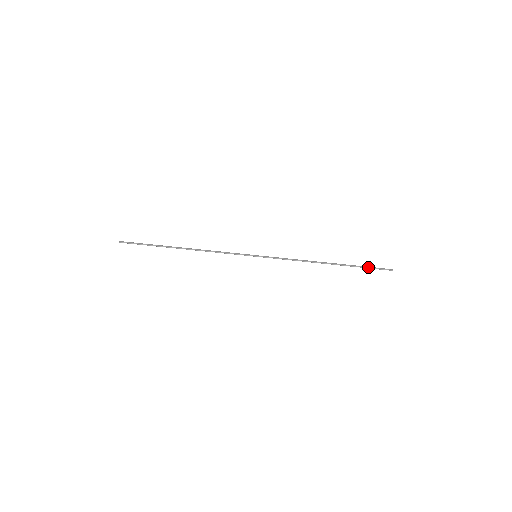
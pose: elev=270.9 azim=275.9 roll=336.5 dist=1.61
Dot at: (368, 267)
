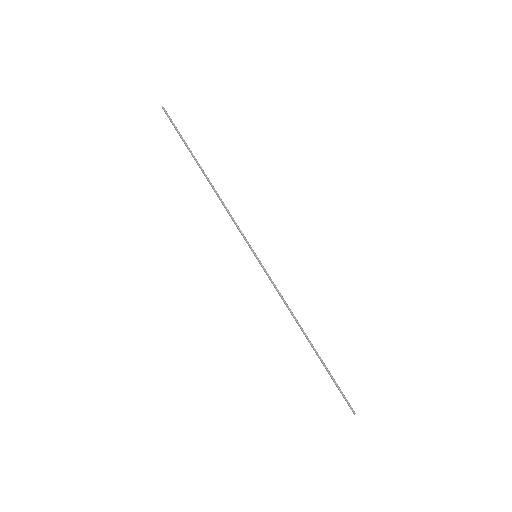
Dot at: occluded
